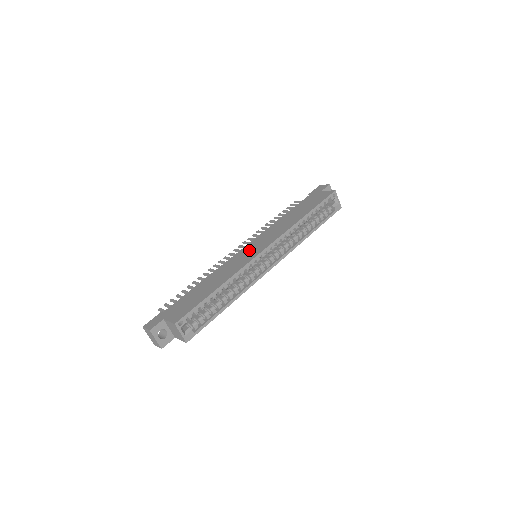
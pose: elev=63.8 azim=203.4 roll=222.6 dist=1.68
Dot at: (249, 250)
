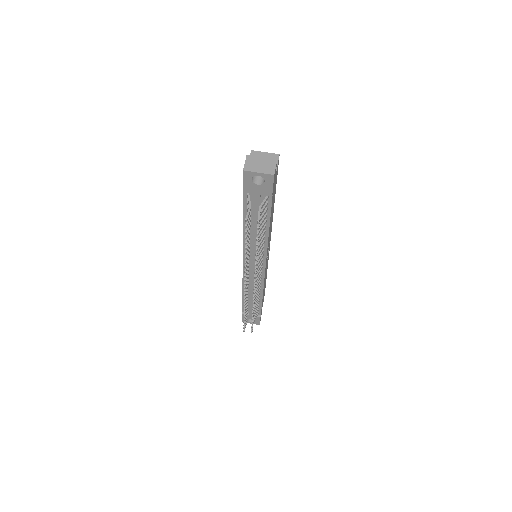
Dot at: occluded
